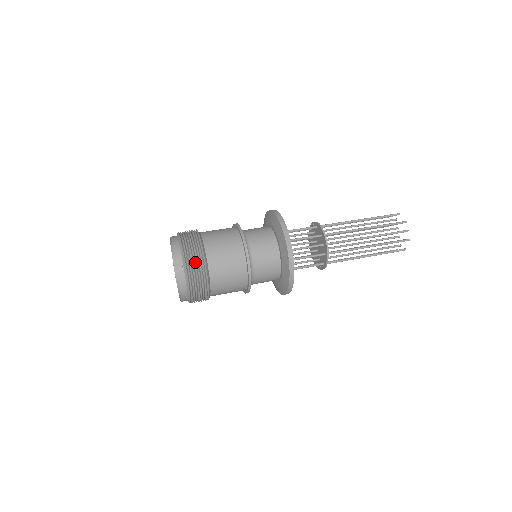
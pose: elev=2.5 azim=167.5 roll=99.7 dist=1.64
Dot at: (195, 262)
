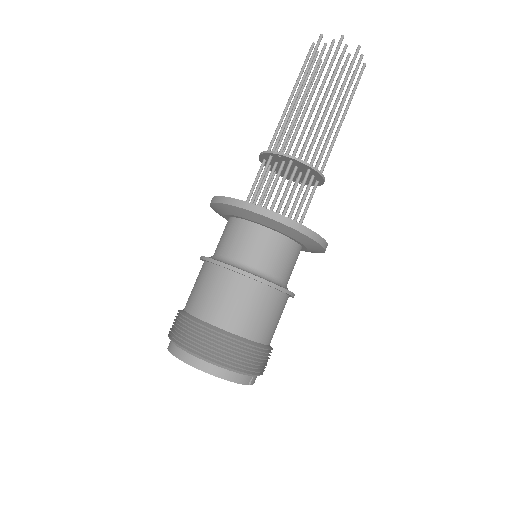
Dot at: (261, 363)
